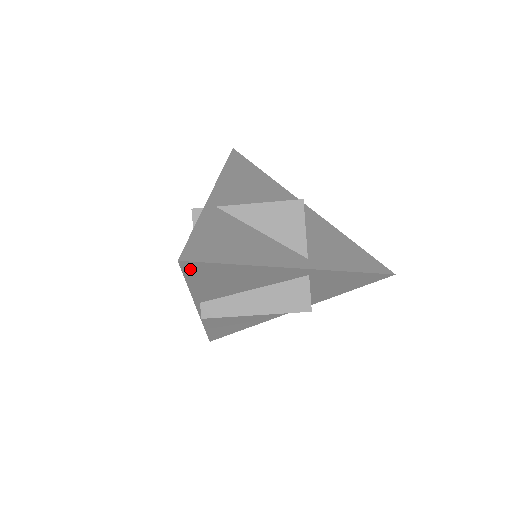
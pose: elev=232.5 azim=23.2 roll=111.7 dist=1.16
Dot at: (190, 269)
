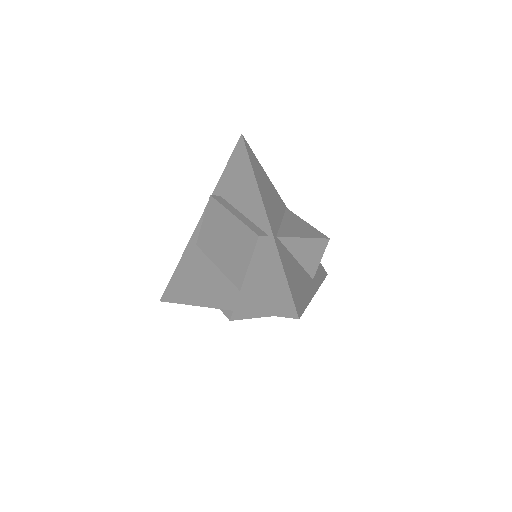
Dot at: occluded
